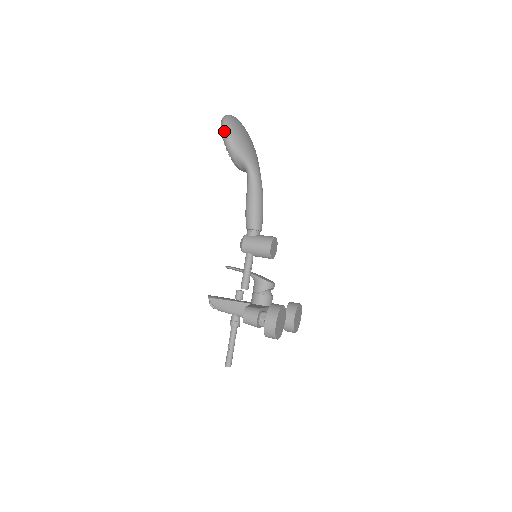
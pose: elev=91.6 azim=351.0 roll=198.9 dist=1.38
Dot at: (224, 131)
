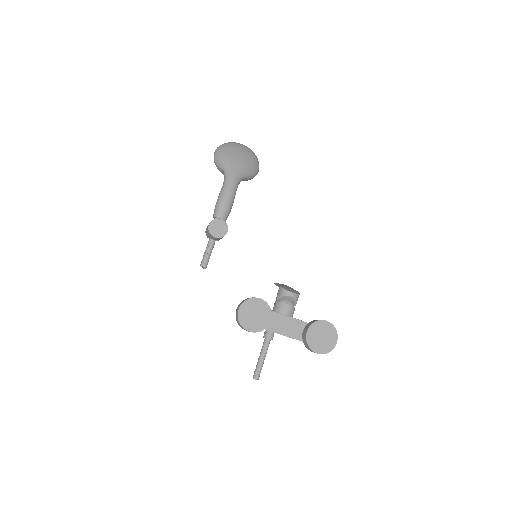
Dot at: (215, 151)
